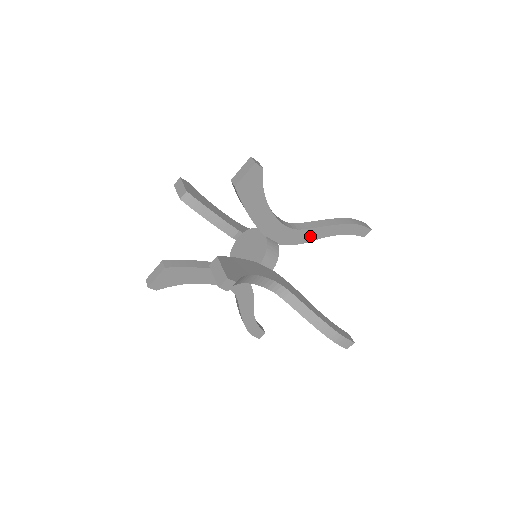
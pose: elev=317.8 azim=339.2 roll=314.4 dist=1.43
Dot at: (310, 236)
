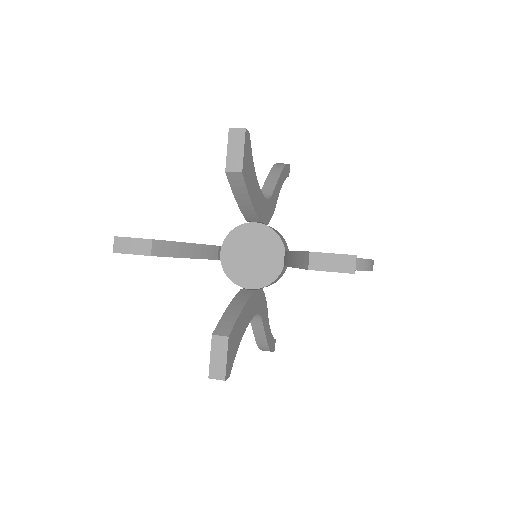
Dot at: (275, 199)
